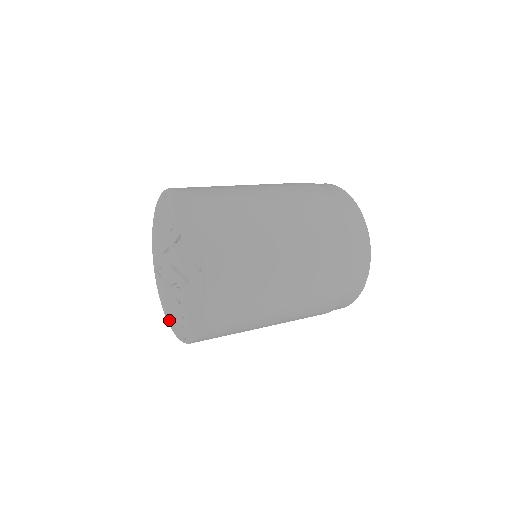
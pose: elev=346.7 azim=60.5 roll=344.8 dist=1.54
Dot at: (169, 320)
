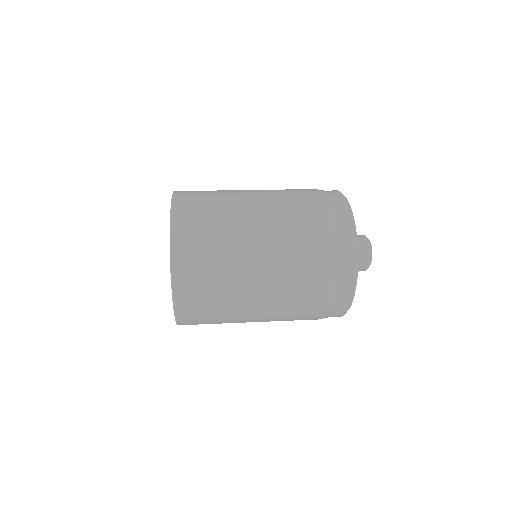
Dot at: occluded
